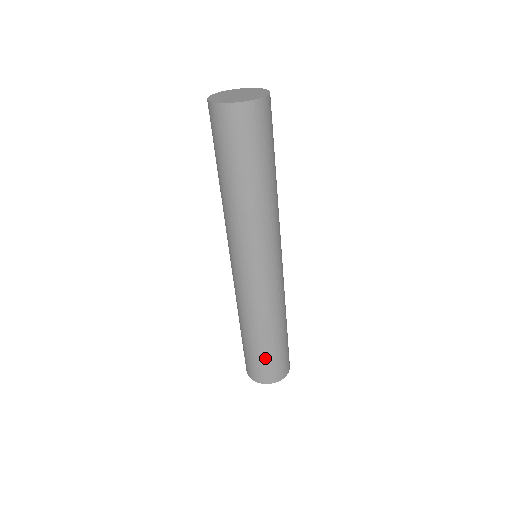
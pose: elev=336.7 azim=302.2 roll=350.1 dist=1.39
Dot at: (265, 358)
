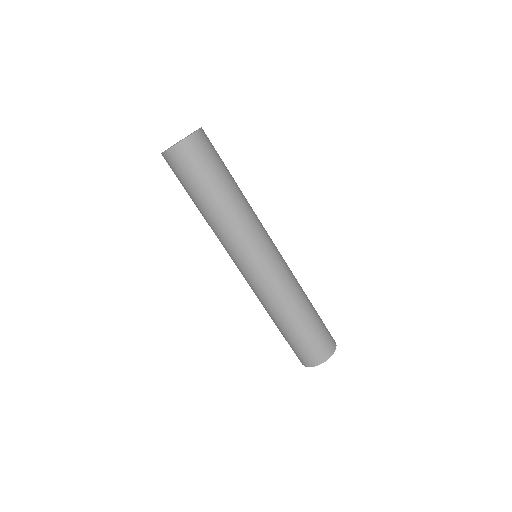
Dot at: (301, 342)
